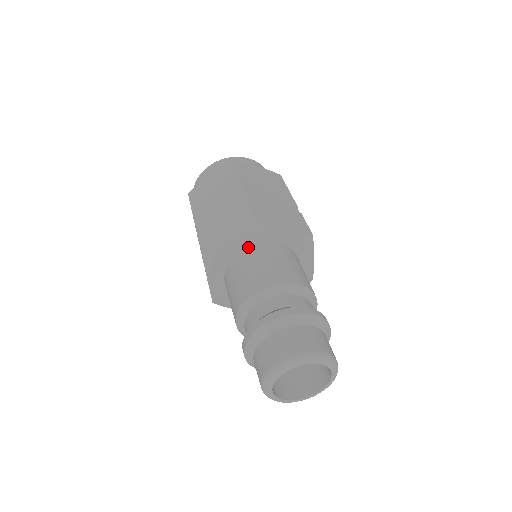
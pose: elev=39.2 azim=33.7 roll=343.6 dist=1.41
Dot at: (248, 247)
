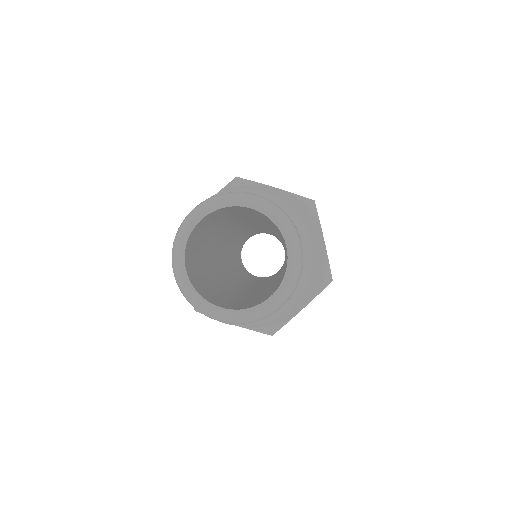
Dot at: occluded
